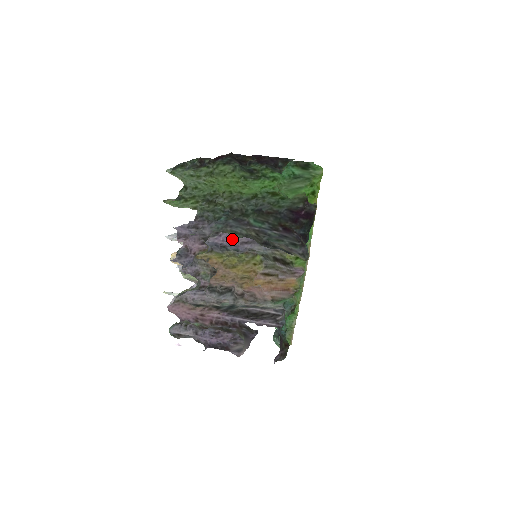
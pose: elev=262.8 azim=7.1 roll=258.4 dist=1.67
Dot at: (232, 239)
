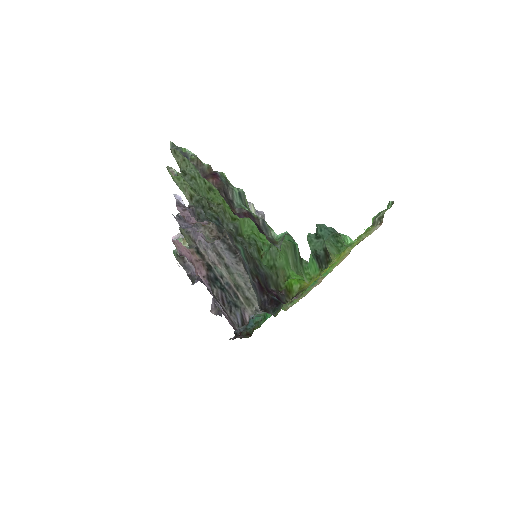
Dot at: occluded
